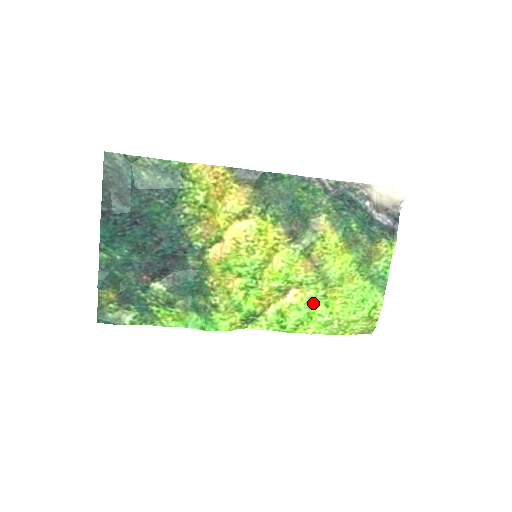
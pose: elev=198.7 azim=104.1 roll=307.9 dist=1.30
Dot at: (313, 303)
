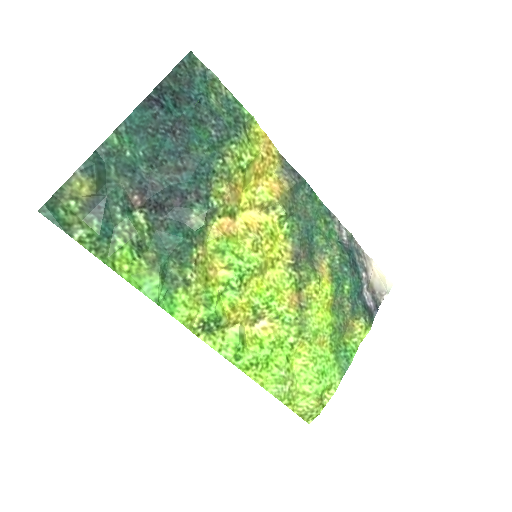
Dot at: (277, 348)
